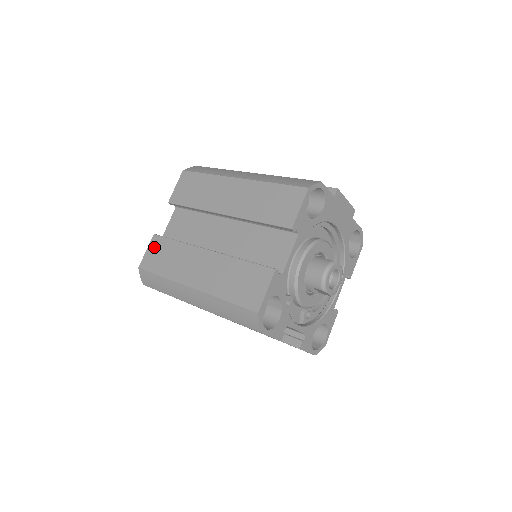
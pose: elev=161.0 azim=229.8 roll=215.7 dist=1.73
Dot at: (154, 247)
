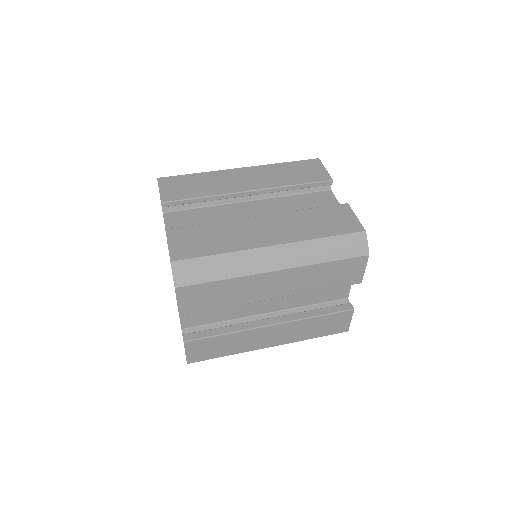
Dot at: (179, 238)
